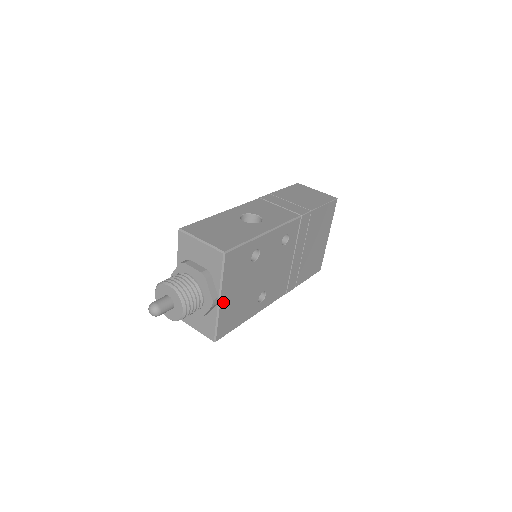
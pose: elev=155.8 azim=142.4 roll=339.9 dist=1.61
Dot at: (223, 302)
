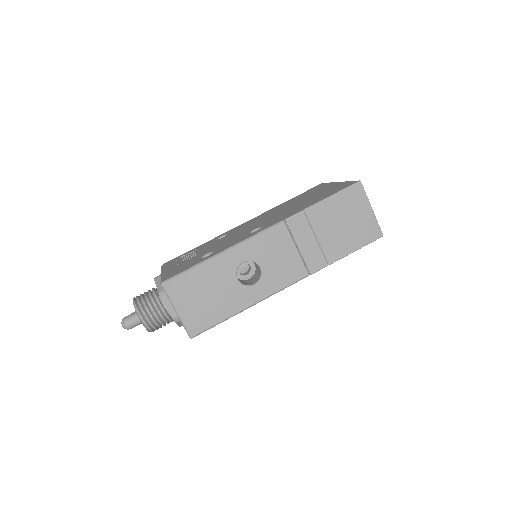
Dot at: occluded
